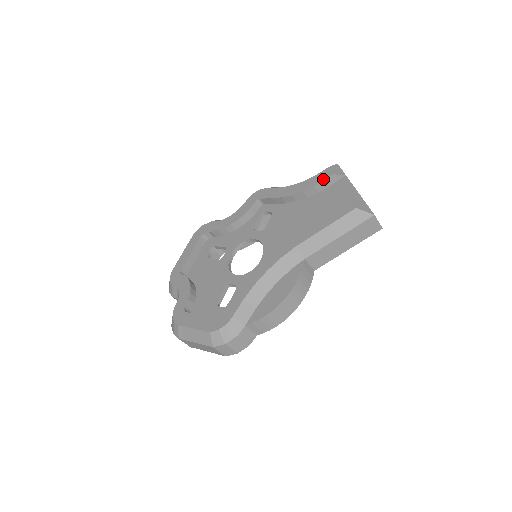
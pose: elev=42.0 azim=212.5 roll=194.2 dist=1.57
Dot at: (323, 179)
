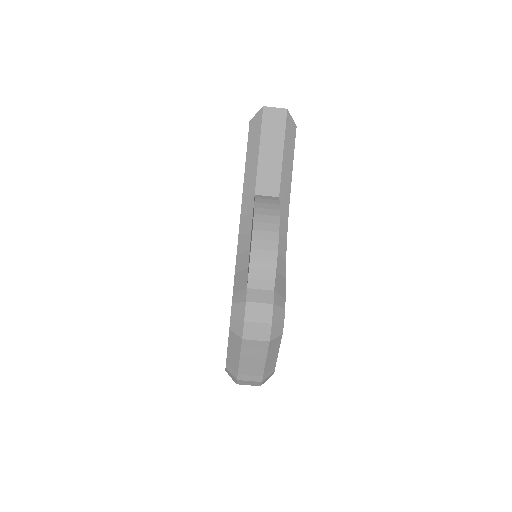
Dot at: occluded
